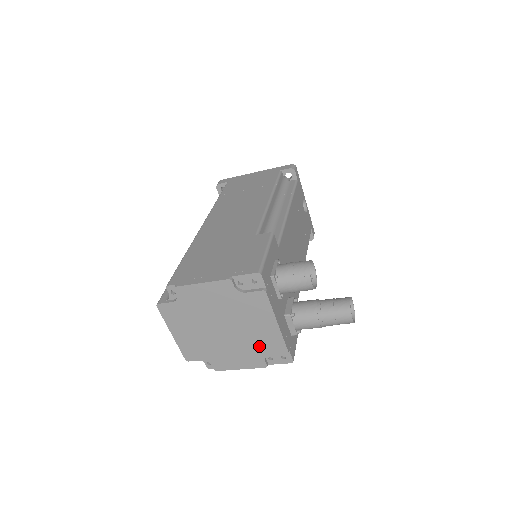
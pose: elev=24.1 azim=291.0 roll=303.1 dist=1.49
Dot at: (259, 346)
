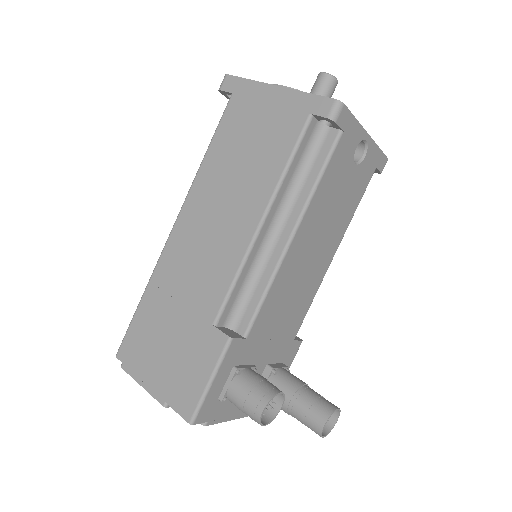
Dot at: occluded
